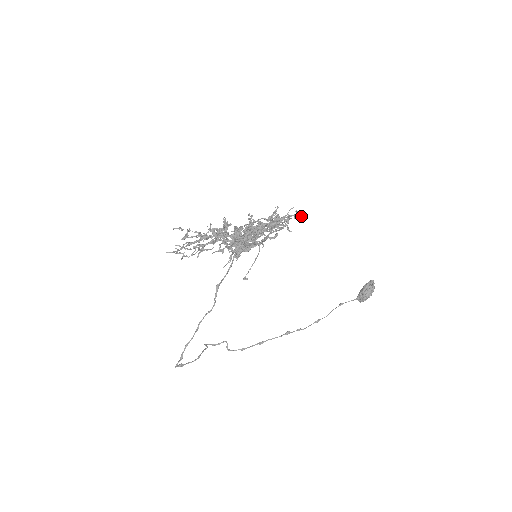
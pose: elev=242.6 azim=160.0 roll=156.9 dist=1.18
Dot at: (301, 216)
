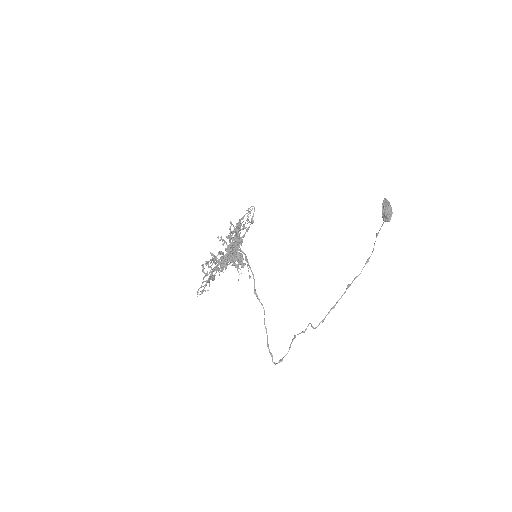
Dot at: (254, 210)
